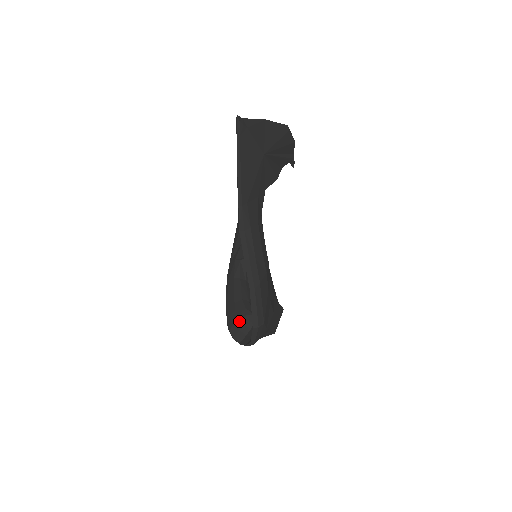
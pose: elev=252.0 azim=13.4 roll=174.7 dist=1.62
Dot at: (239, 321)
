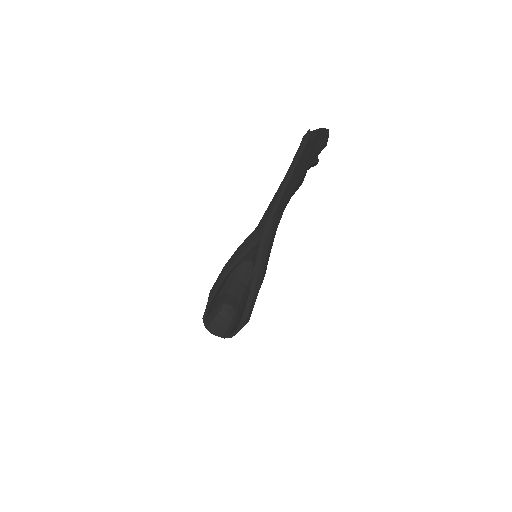
Dot at: (214, 311)
